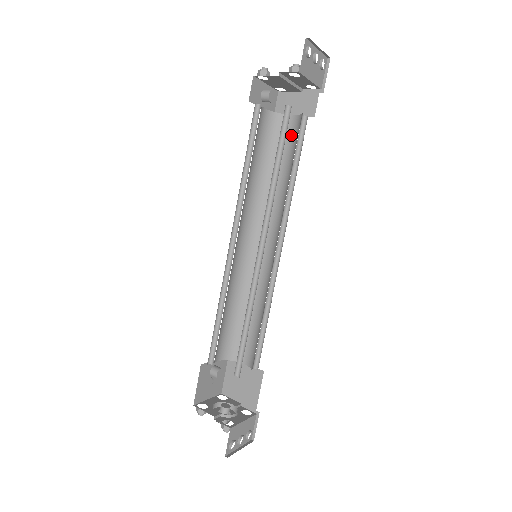
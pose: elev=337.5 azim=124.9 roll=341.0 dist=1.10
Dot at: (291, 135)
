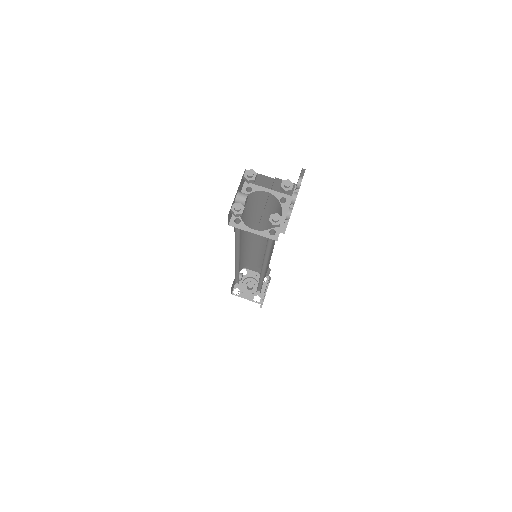
Dot at: (269, 202)
